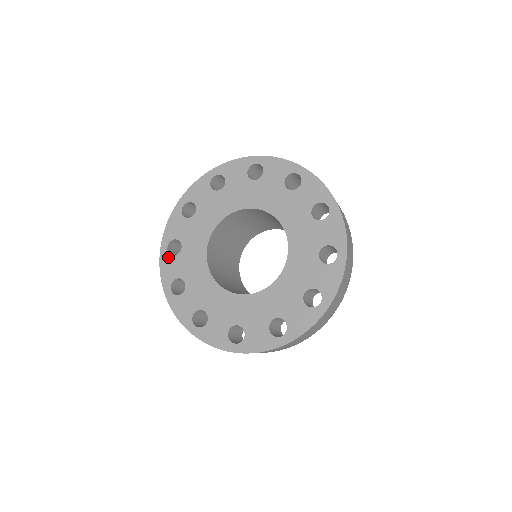
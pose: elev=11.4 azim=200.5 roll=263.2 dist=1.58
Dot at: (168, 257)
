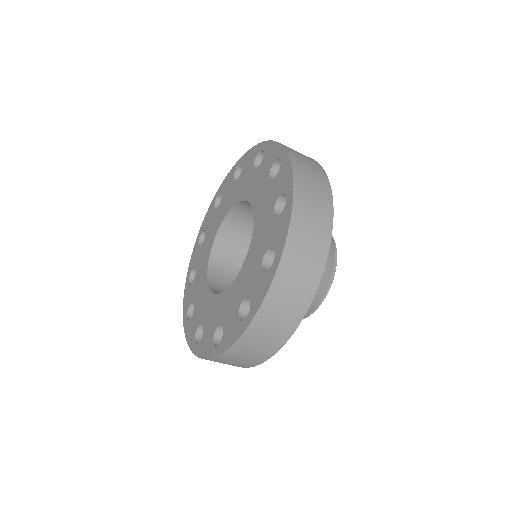
Dot at: (188, 288)
